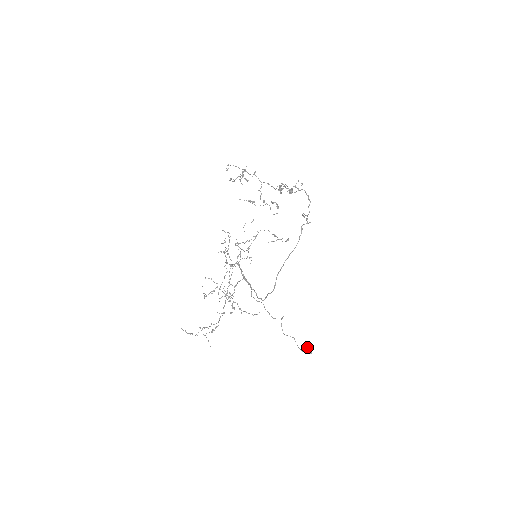
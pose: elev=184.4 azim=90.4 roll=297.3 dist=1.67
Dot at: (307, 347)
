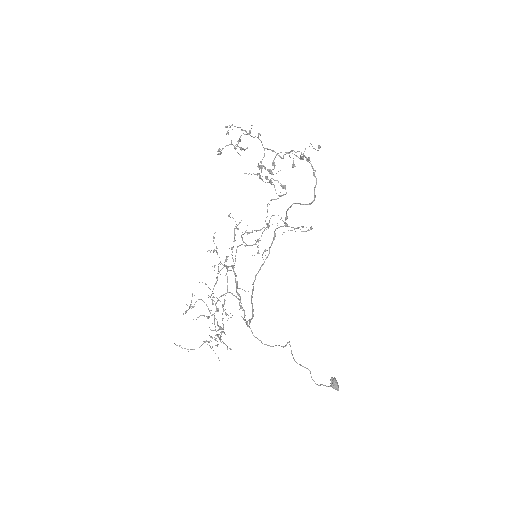
Dot at: (332, 381)
